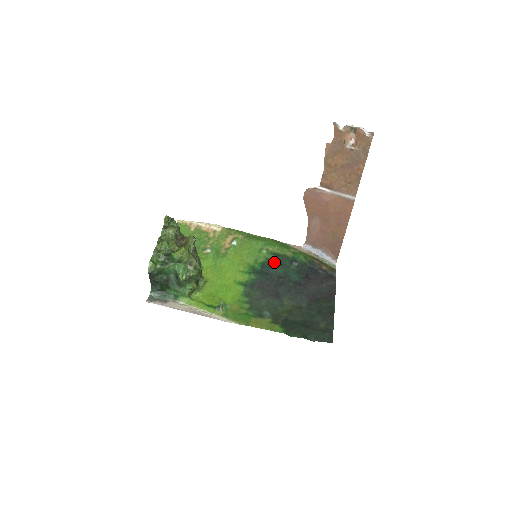
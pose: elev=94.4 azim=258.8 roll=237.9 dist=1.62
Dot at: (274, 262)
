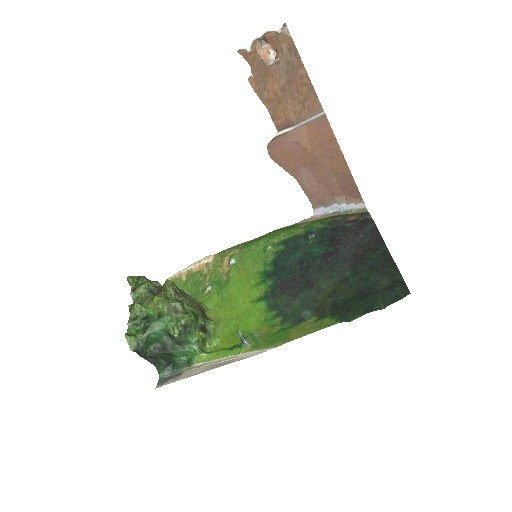
Dot at: (286, 251)
